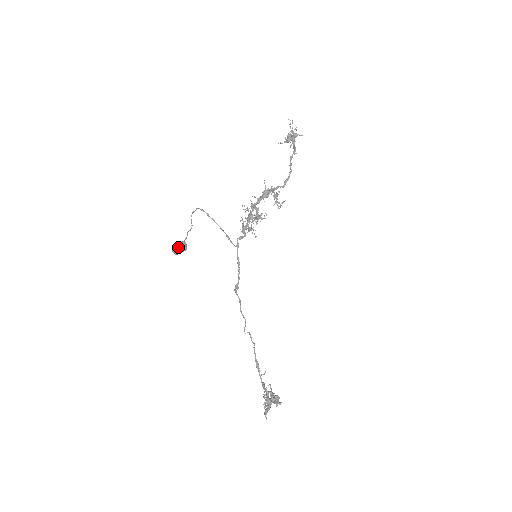
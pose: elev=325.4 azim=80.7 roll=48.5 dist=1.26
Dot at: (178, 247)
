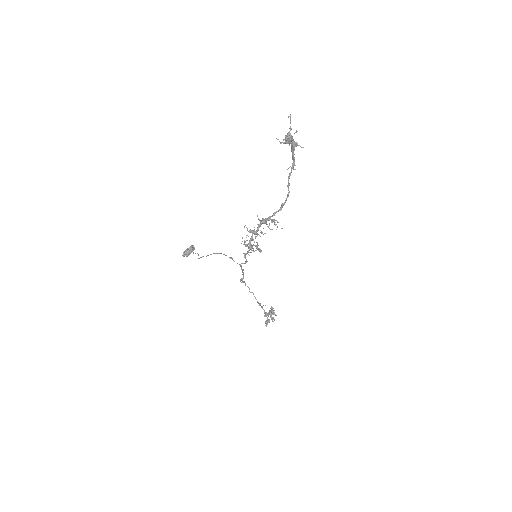
Dot at: (188, 255)
